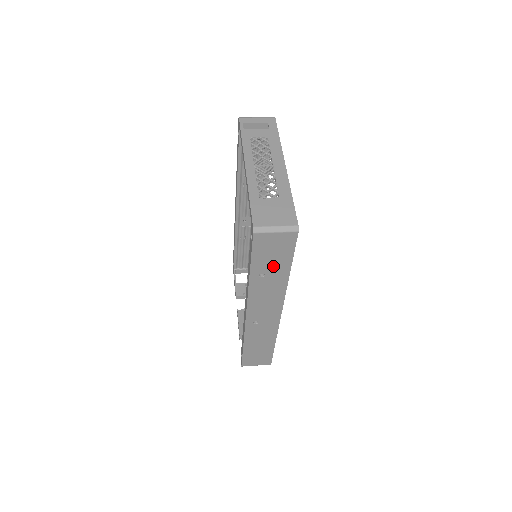
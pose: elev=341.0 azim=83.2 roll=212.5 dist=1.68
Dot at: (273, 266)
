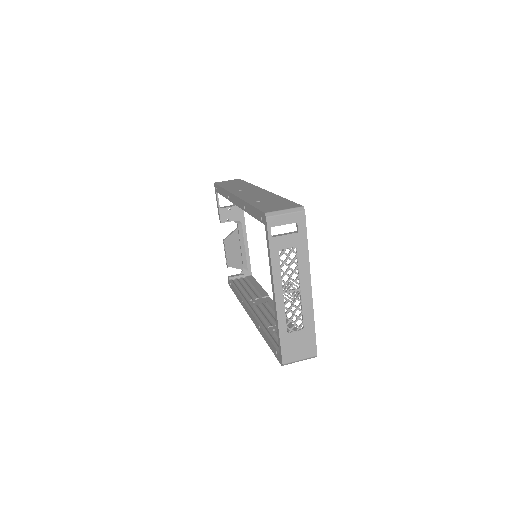
Dot at: occluded
